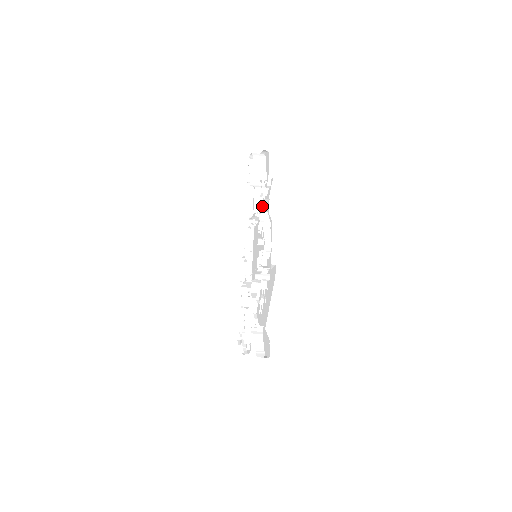
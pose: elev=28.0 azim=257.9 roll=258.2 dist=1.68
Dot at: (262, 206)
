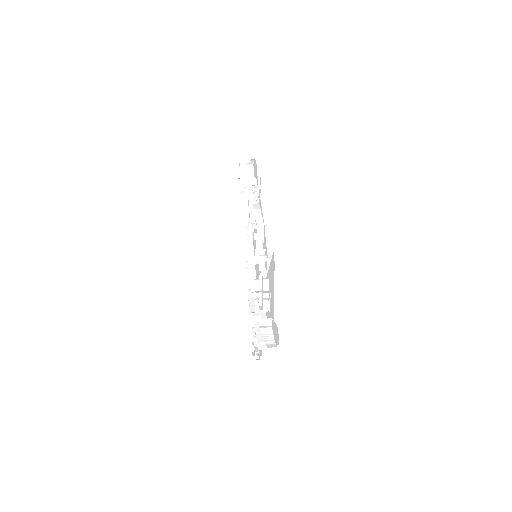
Dot at: occluded
